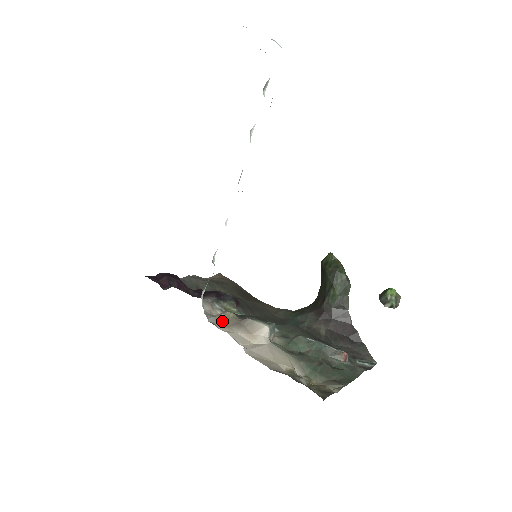
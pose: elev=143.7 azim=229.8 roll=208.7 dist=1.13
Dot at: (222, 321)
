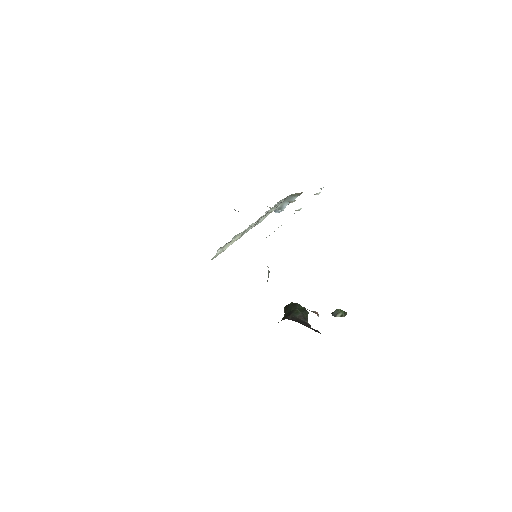
Dot at: occluded
